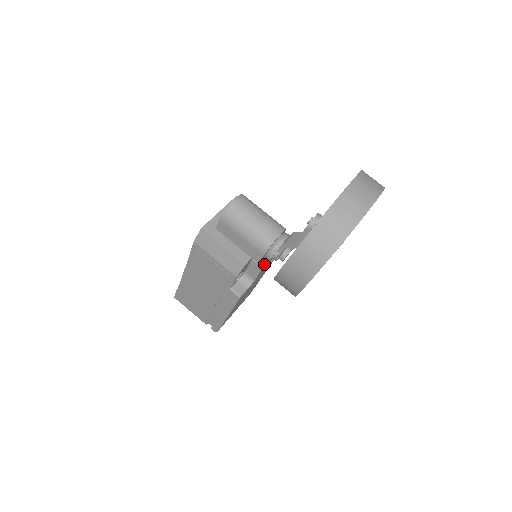
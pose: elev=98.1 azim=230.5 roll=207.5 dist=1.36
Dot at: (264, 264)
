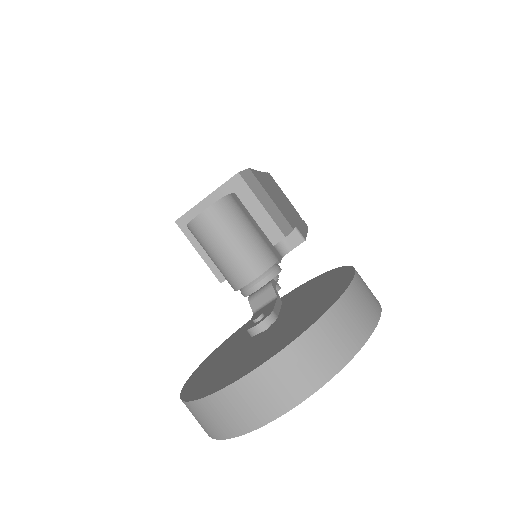
Dot at: occluded
